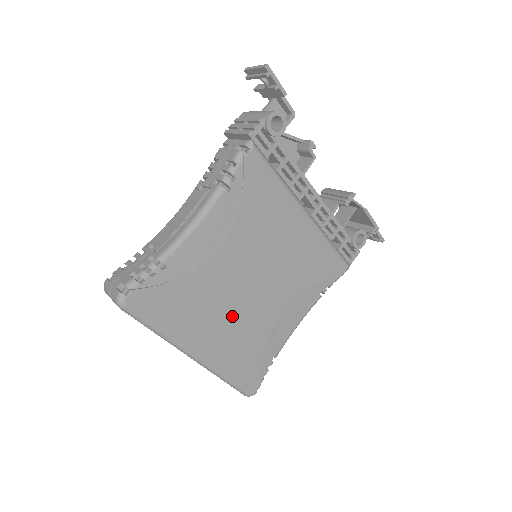
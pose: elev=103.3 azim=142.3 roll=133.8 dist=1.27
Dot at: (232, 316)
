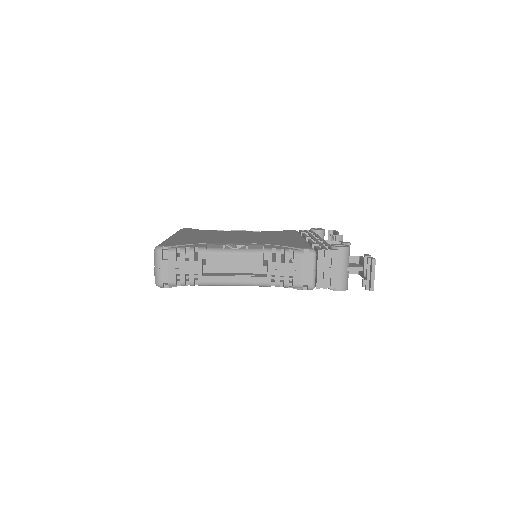
Dot at: occluded
